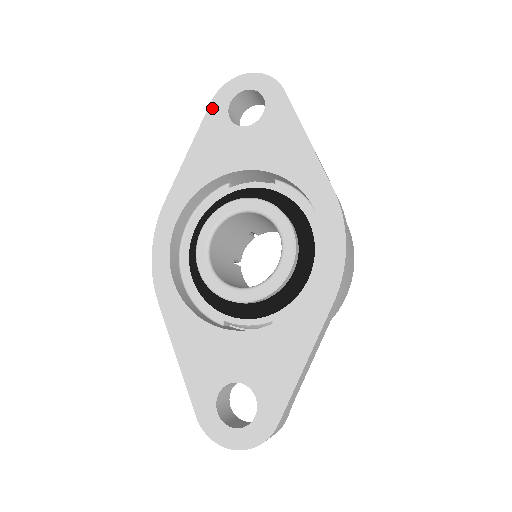
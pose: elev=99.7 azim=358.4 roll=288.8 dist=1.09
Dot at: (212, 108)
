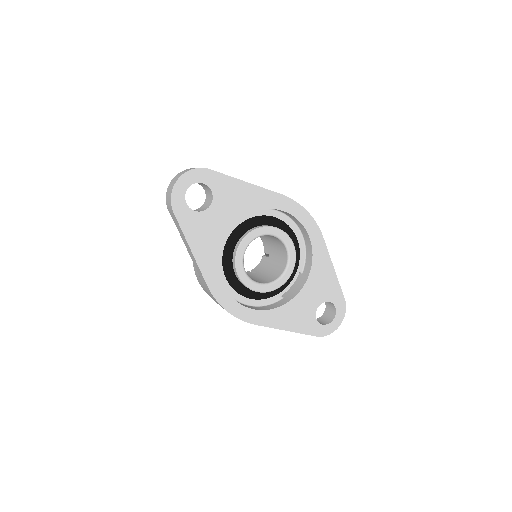
Dot at: (179, 216)
